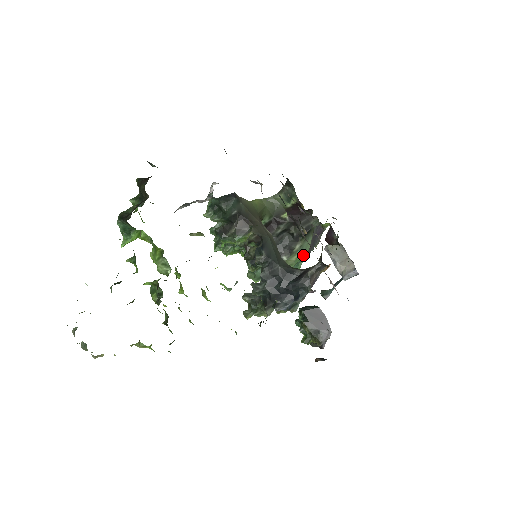
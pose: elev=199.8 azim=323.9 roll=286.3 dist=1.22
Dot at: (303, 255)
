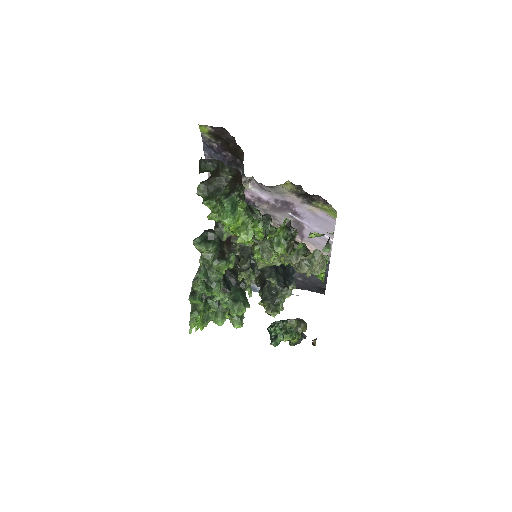
Dot at: occluded
